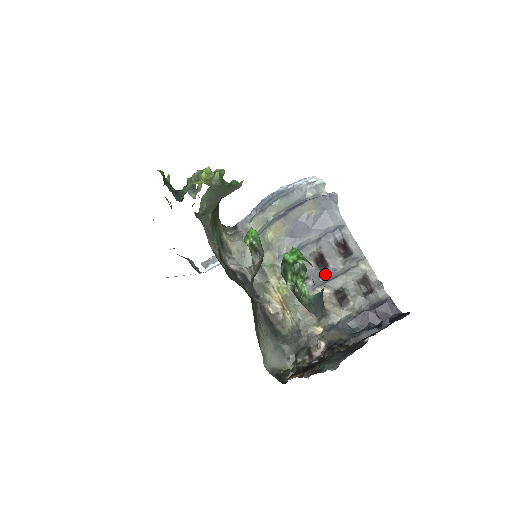
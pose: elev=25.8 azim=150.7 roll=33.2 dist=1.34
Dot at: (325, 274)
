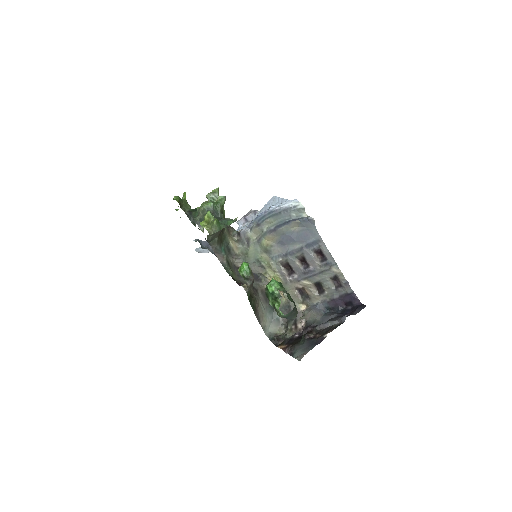
Dot at: (307, 272)
